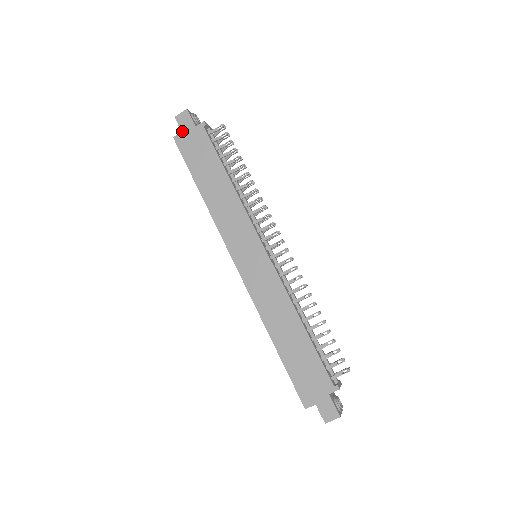
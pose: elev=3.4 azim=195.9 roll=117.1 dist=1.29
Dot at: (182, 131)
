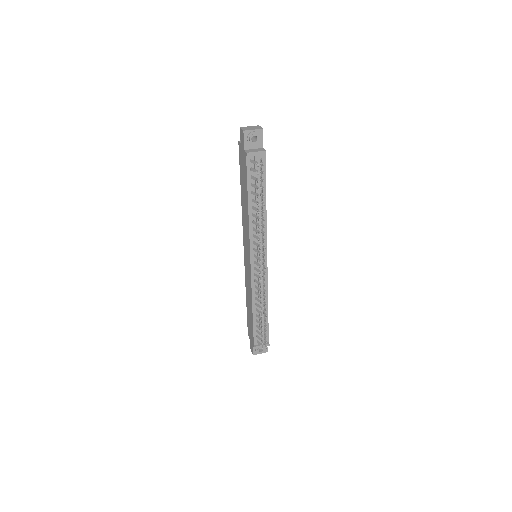
Dot at: (241, 143)
